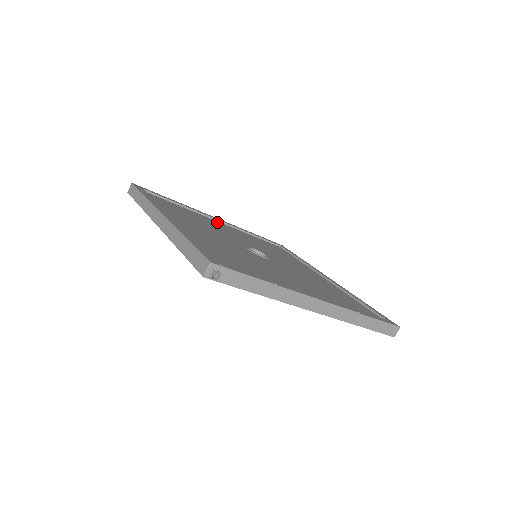
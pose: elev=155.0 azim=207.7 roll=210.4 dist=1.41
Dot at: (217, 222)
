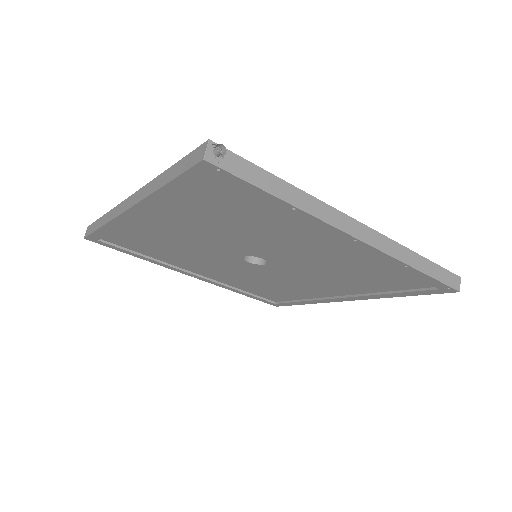
Dot at: occluded
